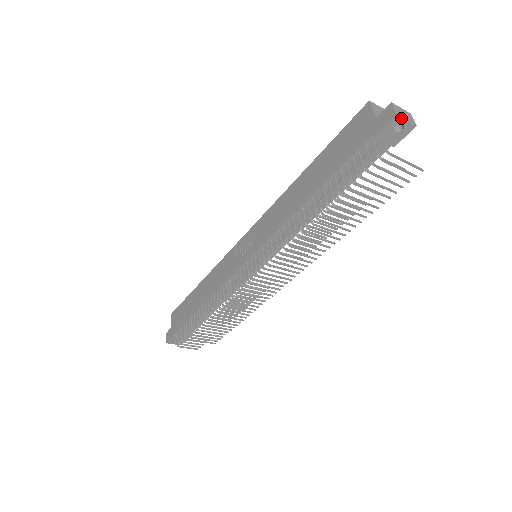
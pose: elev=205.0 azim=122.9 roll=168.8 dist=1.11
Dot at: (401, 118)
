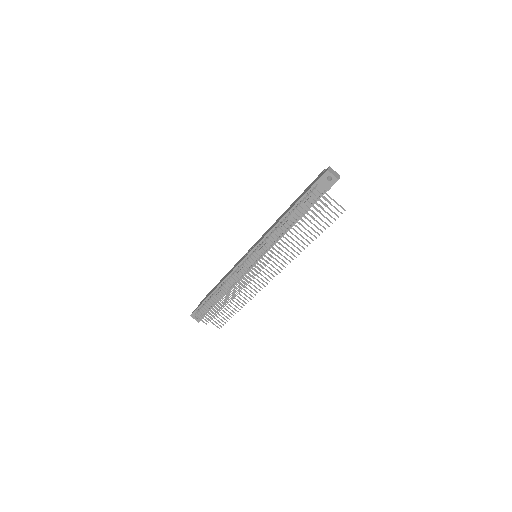
Dot at: (330, 173)
